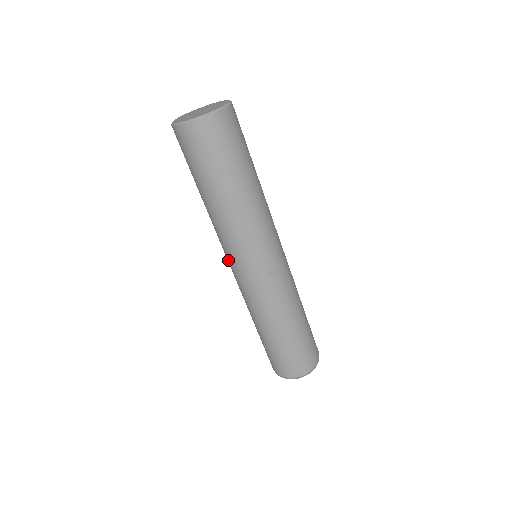
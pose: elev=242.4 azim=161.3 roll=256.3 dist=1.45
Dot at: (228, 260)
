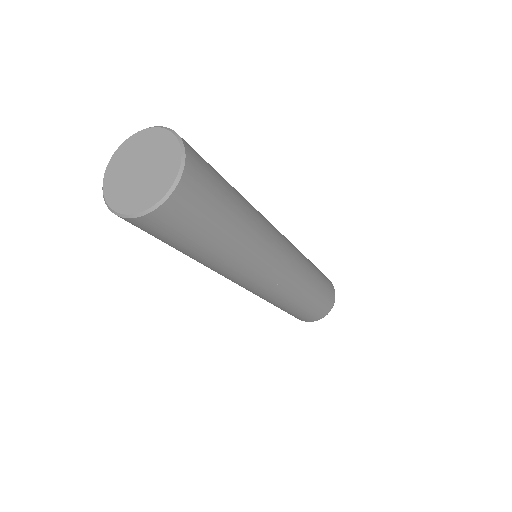
Dot at: occluded
